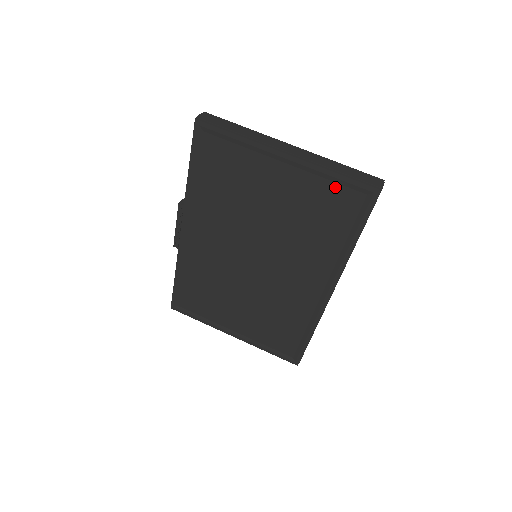
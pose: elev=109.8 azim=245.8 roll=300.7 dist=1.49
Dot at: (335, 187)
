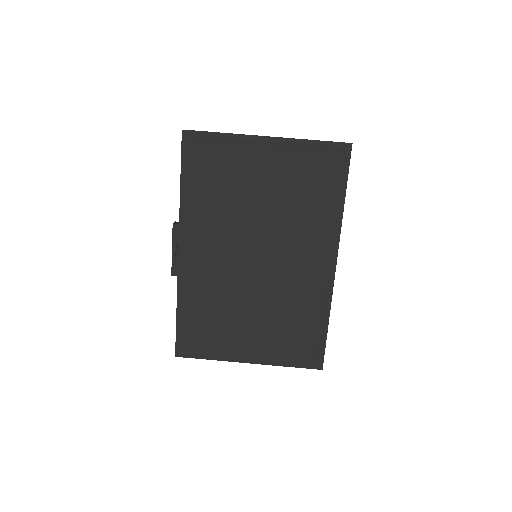
Dot at: (314, 154)
